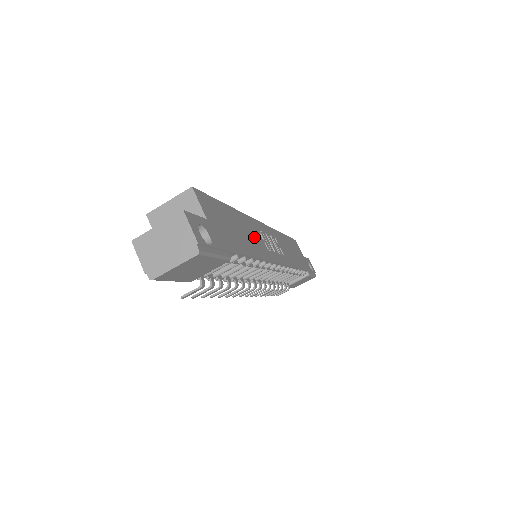
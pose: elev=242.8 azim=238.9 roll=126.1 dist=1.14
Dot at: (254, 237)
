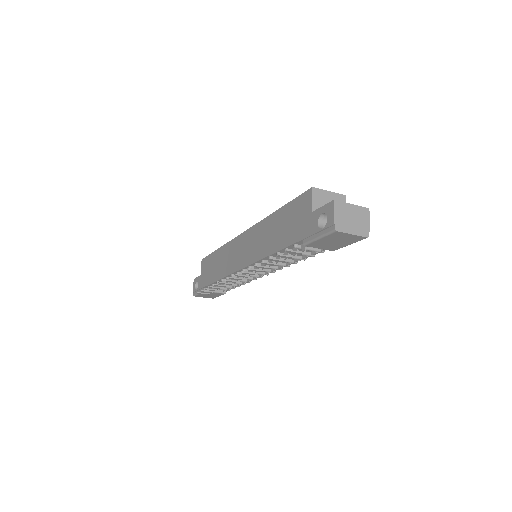
Dot at: occluded
